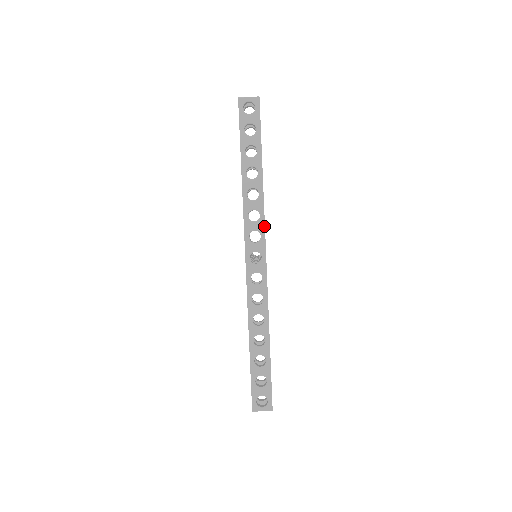
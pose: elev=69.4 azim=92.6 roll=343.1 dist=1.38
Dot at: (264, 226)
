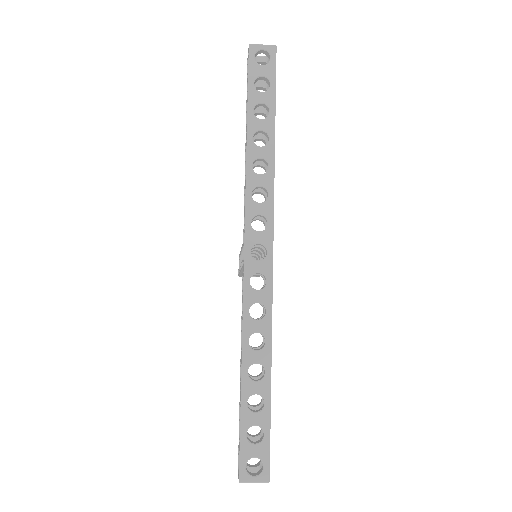
Dot at: (273, 210)
